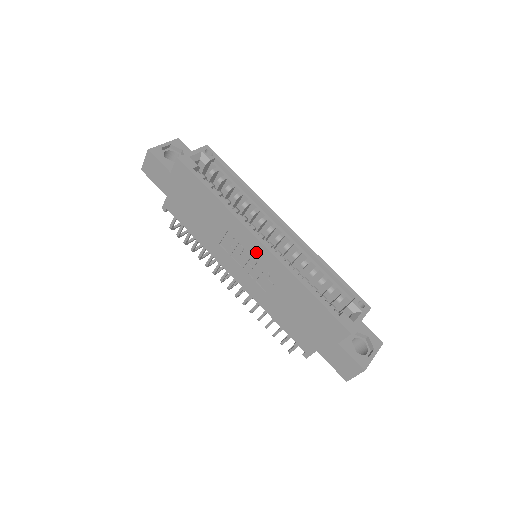
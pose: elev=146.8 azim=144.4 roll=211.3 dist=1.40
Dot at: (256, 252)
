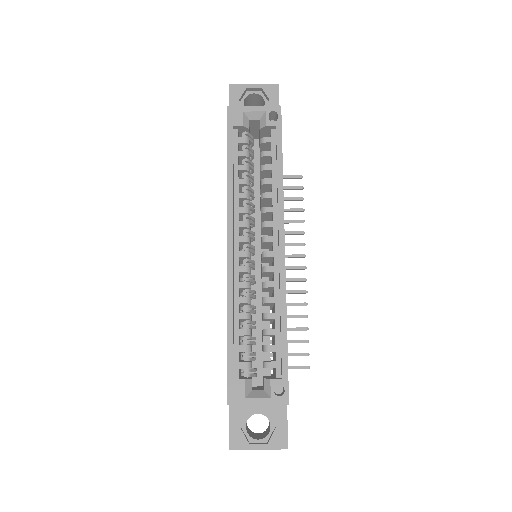
Dot at: occluded
